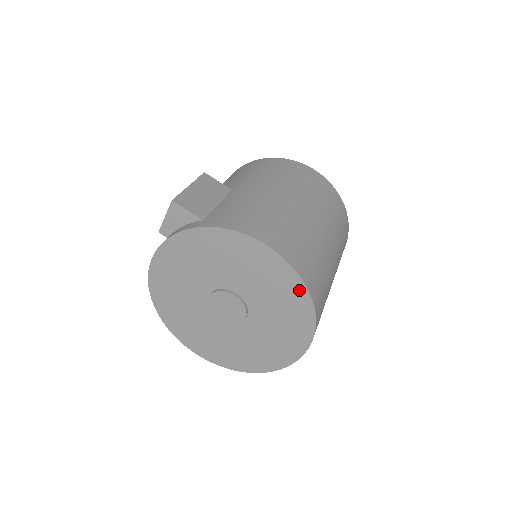
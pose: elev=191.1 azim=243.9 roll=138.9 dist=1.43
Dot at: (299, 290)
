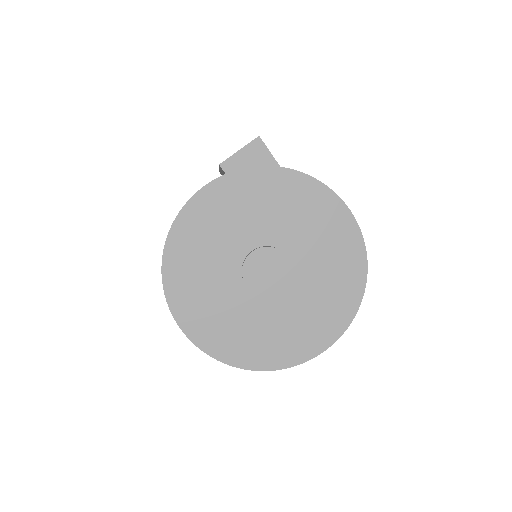
Dot at: (358, 268)
